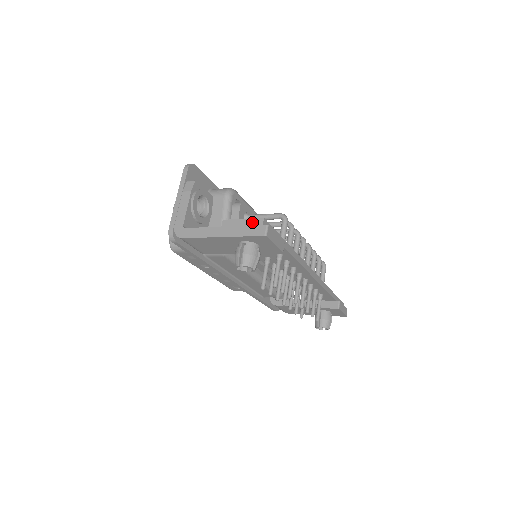
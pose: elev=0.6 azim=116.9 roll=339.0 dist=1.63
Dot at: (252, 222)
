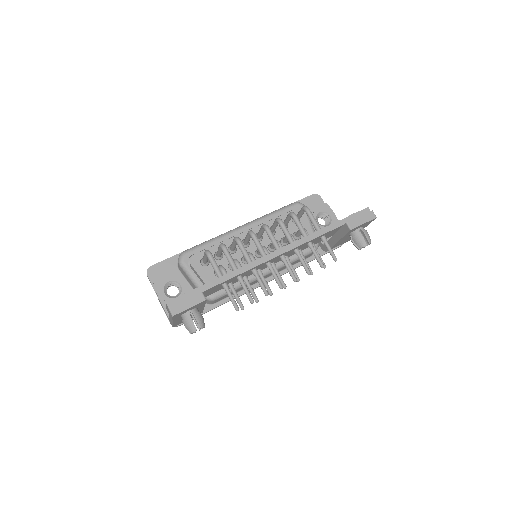
Dot at: (167, 308)
